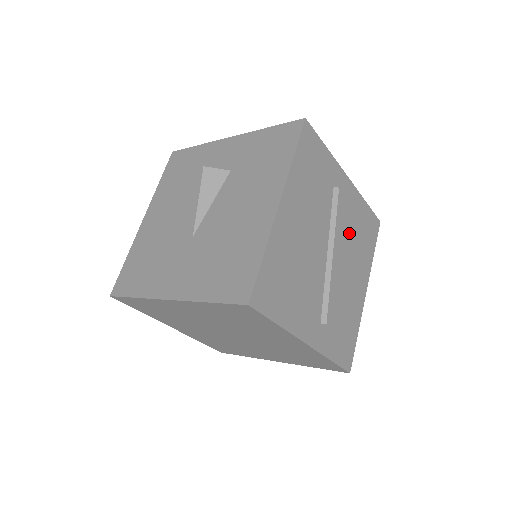
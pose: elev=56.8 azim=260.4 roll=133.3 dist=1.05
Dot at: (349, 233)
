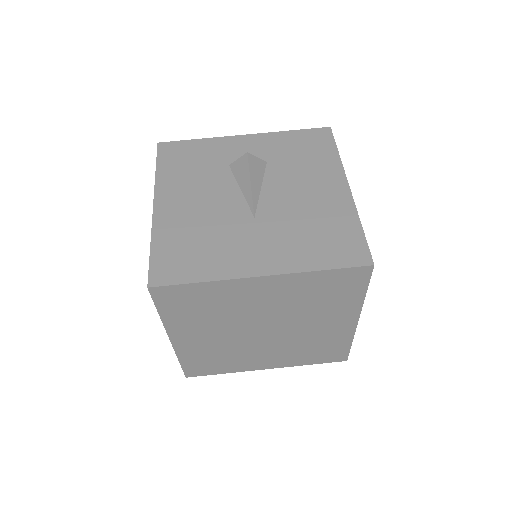
Dot at: occluded
